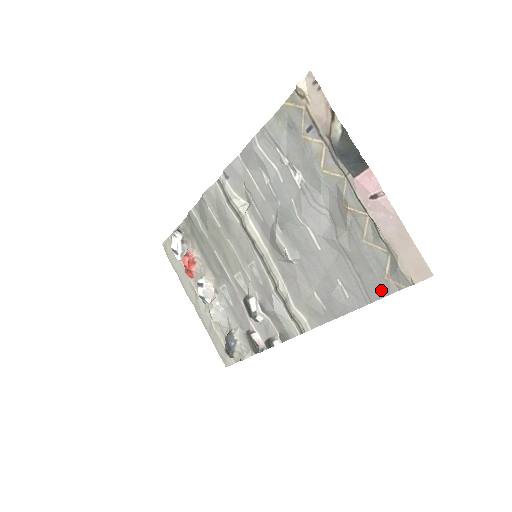
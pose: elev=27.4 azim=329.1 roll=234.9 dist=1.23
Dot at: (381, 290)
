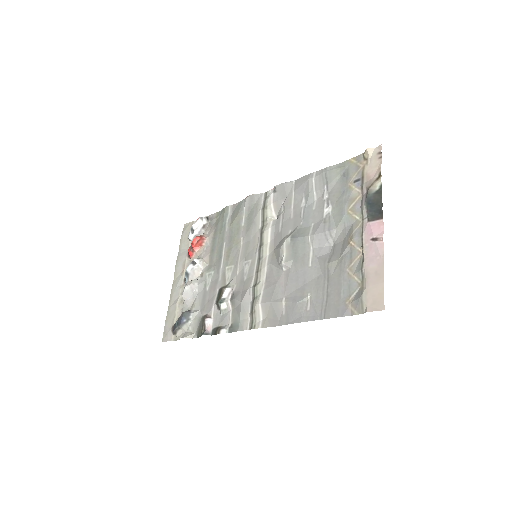
Dot at: (338, 311)
